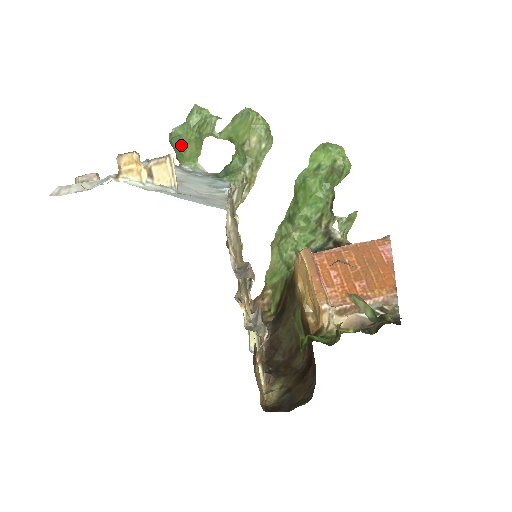
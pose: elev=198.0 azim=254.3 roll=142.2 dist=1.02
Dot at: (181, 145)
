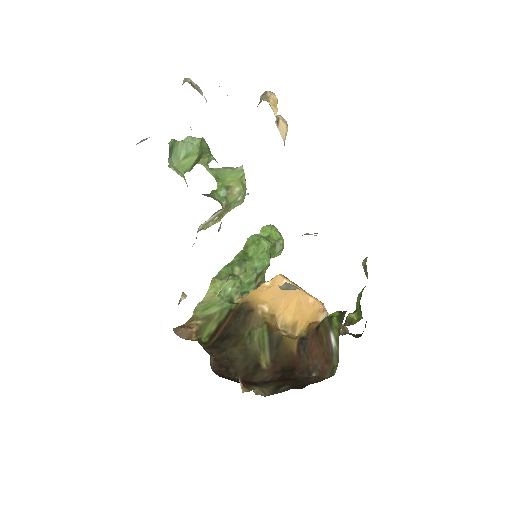
Dot at: (185, 152)
